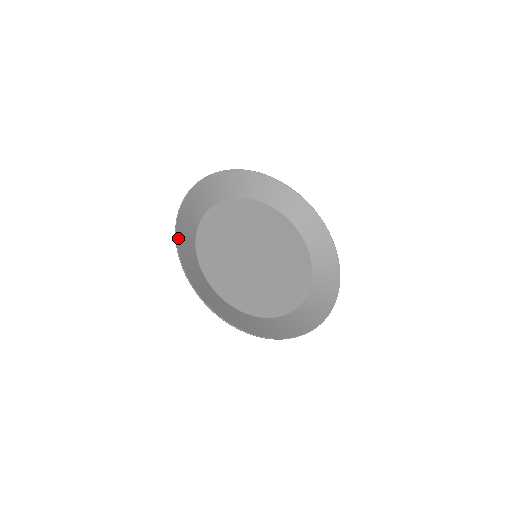
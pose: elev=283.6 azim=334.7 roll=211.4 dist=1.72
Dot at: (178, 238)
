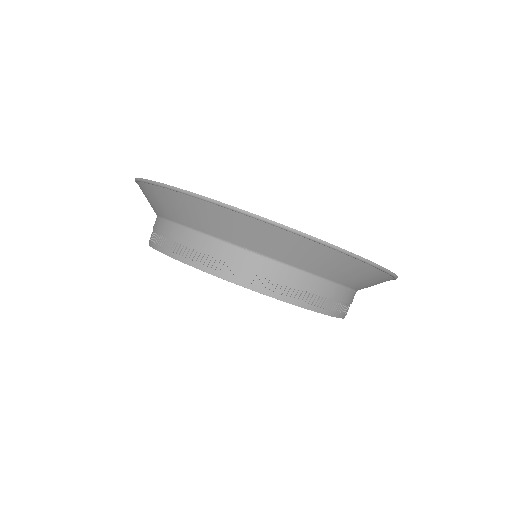
Dot at: (142, 183)
